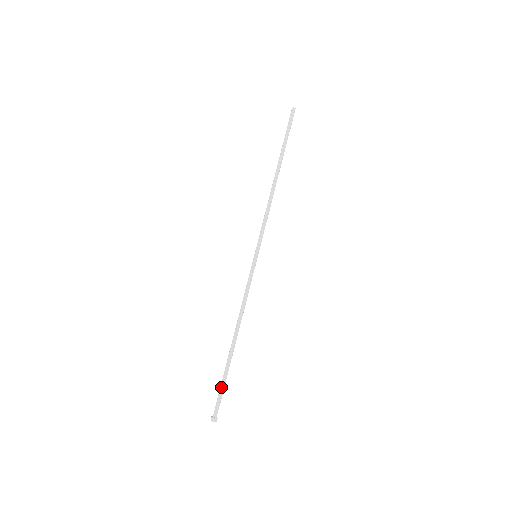
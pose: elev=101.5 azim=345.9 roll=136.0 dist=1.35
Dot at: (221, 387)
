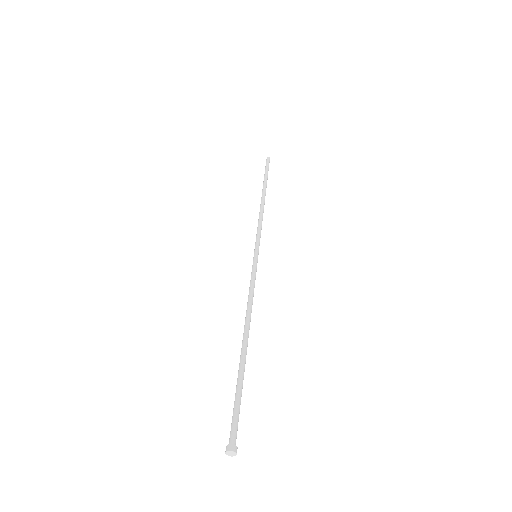
Dot at: occluded
